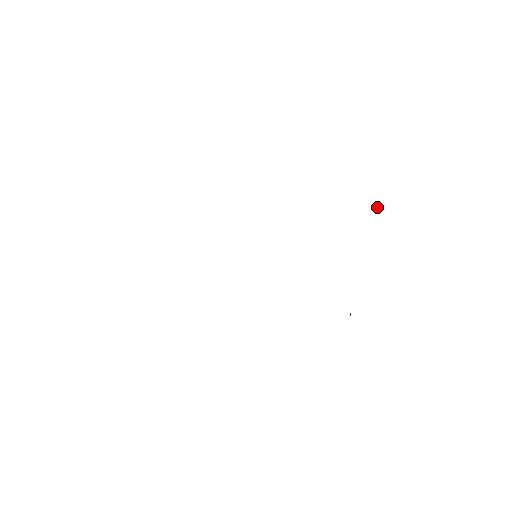
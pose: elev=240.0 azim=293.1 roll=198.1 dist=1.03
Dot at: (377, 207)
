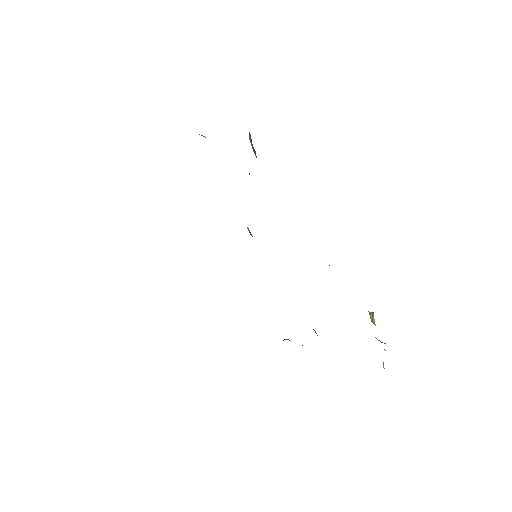
Dot at: (370, 314)
